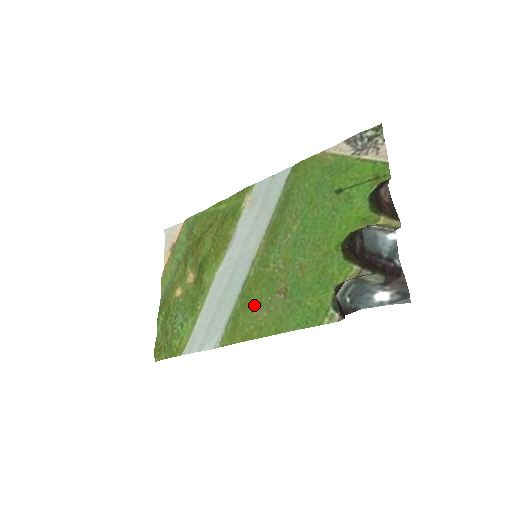
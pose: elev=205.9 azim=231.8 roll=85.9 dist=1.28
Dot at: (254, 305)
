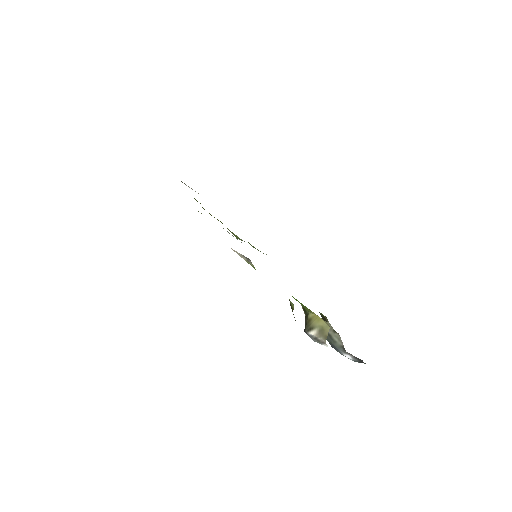
Dot at: occluded
